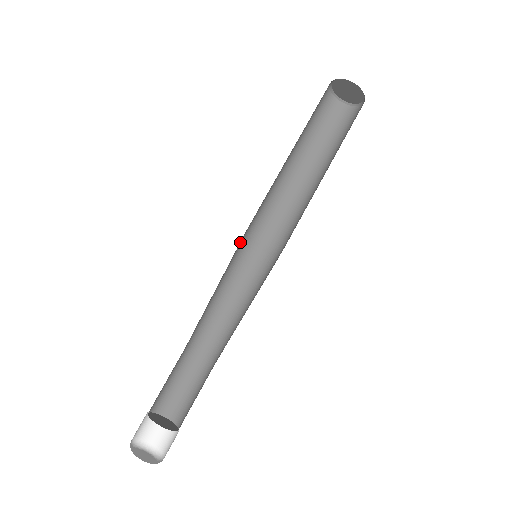
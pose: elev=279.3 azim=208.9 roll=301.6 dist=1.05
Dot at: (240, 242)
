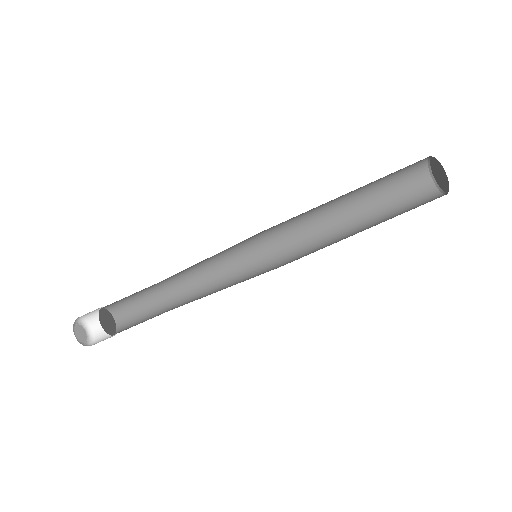
Dot at: occluded
